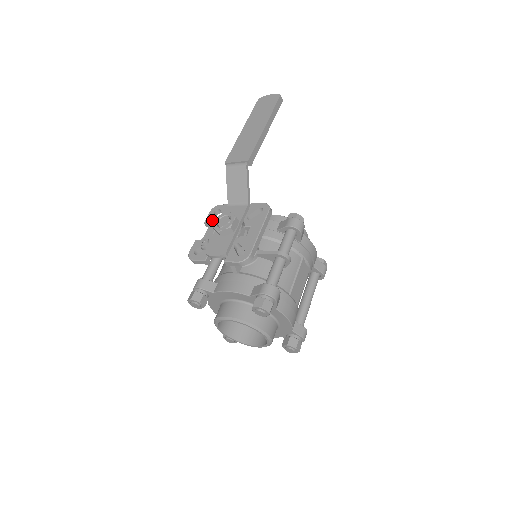
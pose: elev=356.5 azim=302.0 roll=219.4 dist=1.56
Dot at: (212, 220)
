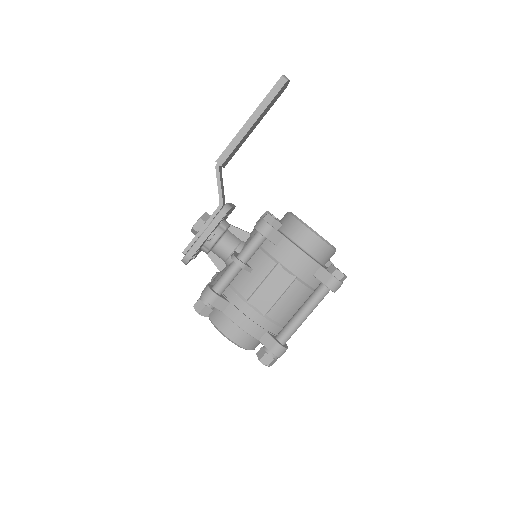
Dot at: occluded
